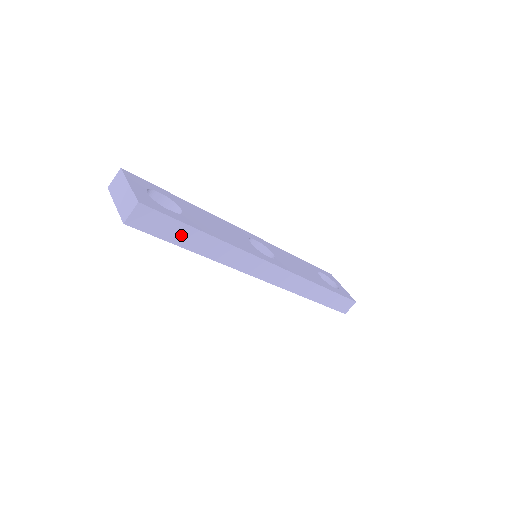
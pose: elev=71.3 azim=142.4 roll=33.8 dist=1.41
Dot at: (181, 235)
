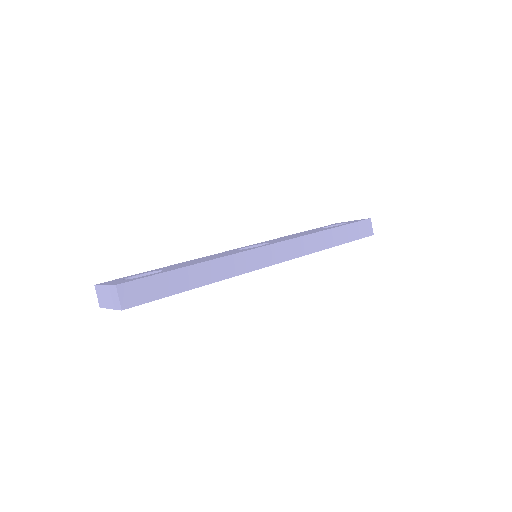
Dot at: (173, 283)
